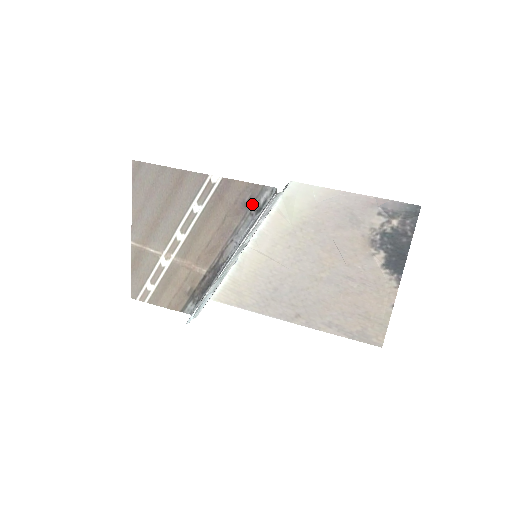
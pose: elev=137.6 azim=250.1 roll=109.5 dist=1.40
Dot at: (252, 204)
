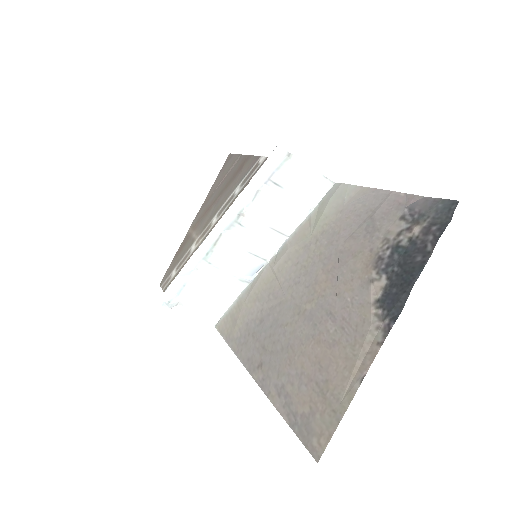
Dot at: occluded
